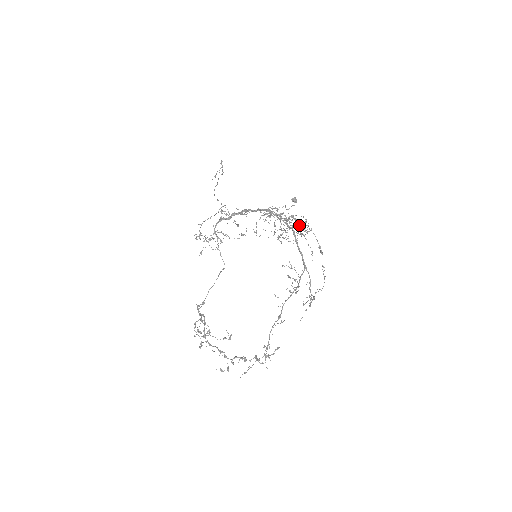
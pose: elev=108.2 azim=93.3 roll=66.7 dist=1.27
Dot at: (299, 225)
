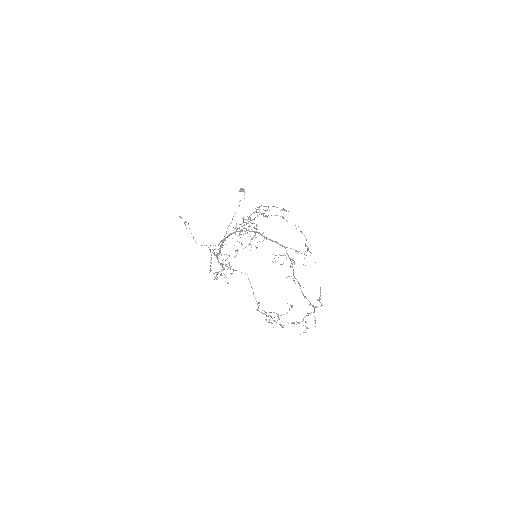
Dot at: occluded
